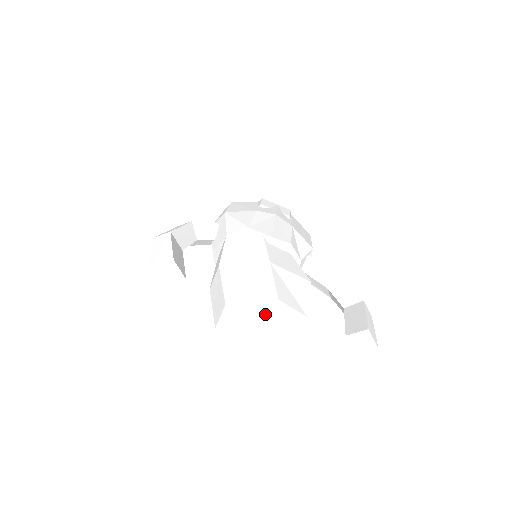
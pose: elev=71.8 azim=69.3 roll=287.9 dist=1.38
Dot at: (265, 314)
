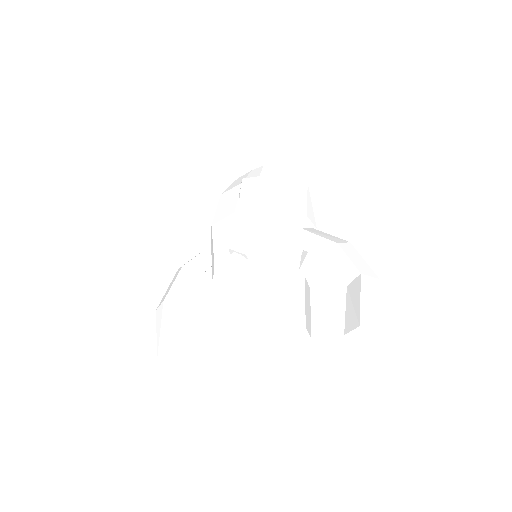
Dot at: (266, 344)
